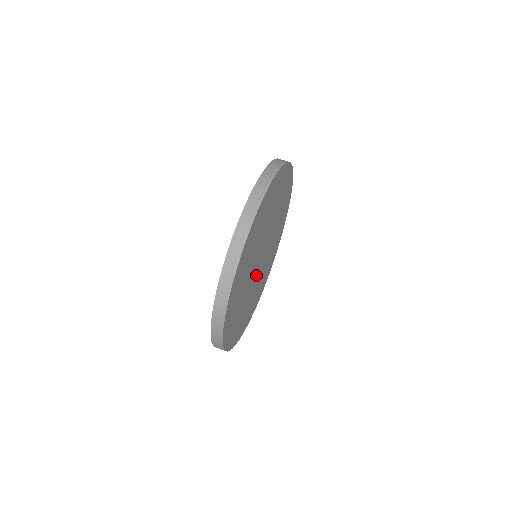
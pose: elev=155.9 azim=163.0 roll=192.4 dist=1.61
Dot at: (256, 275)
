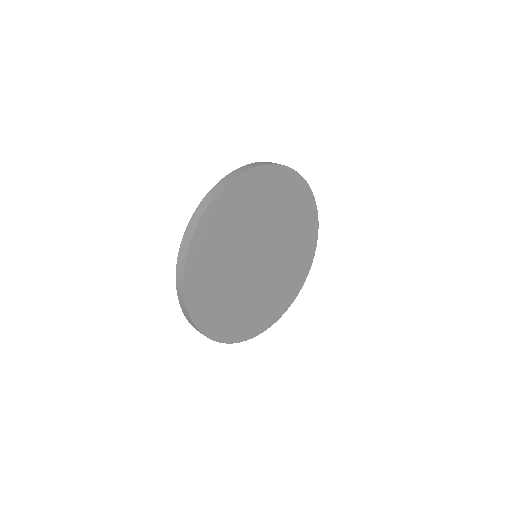
Dot at: (252, 274)
